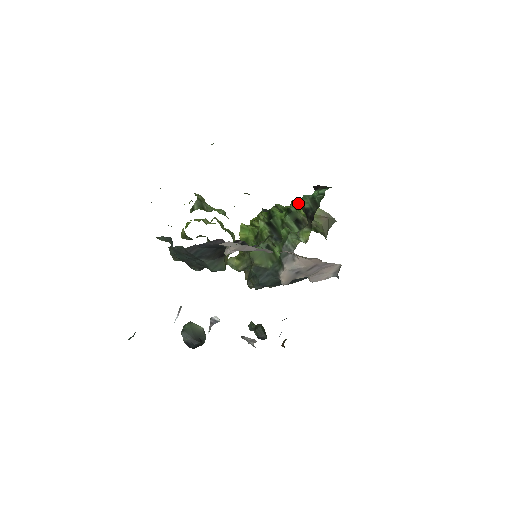
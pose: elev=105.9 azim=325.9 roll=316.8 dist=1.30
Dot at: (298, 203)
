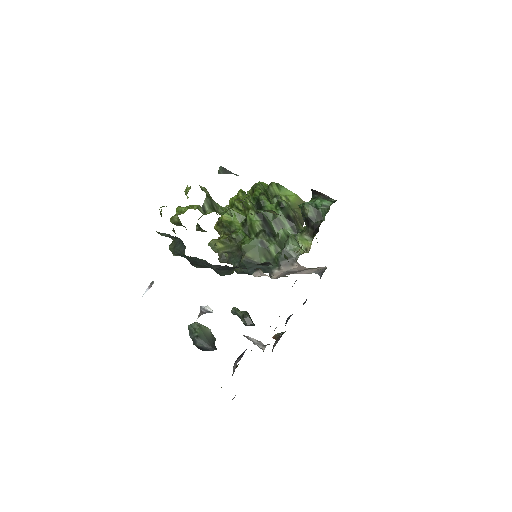
Dot at: (280, 188)
